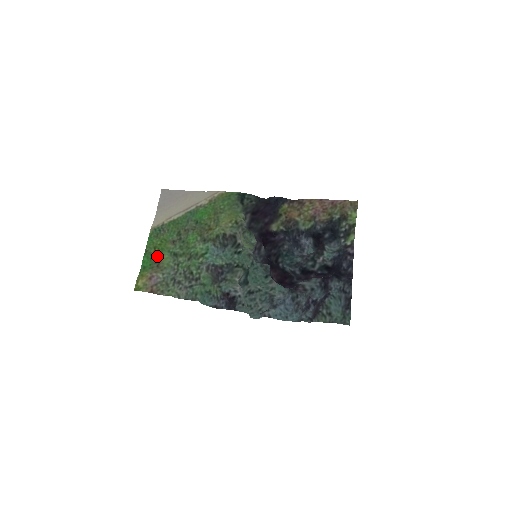
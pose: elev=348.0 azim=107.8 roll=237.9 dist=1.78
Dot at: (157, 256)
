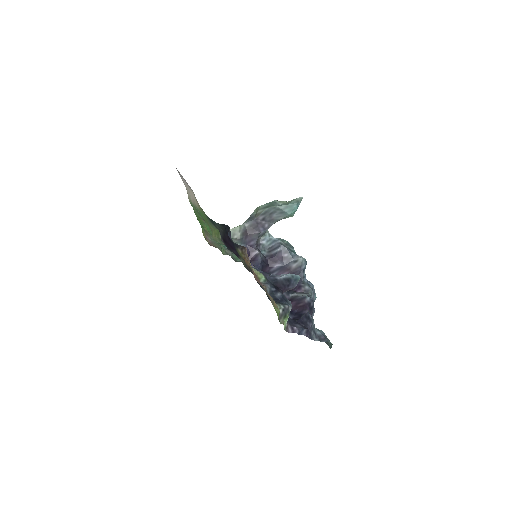
Dot at: occluded
